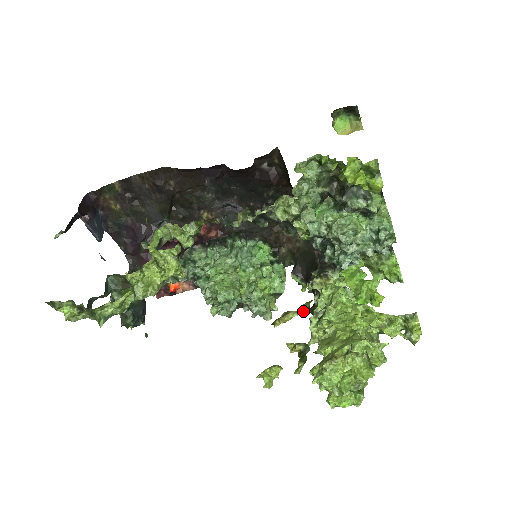
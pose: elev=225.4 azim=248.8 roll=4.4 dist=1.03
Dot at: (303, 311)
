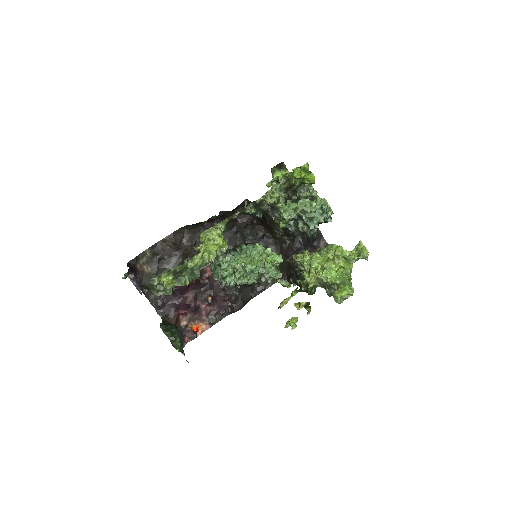
Dot at: (295, 292)
